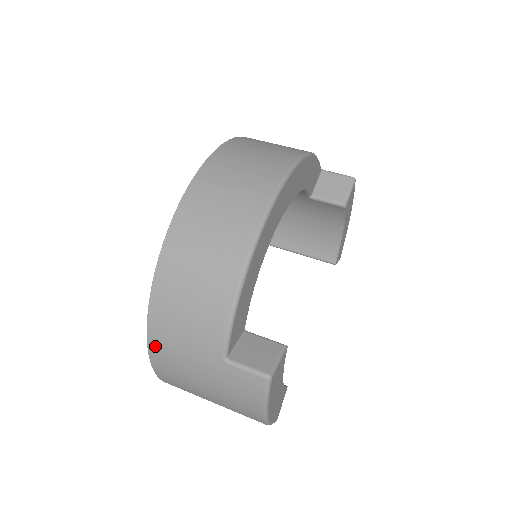
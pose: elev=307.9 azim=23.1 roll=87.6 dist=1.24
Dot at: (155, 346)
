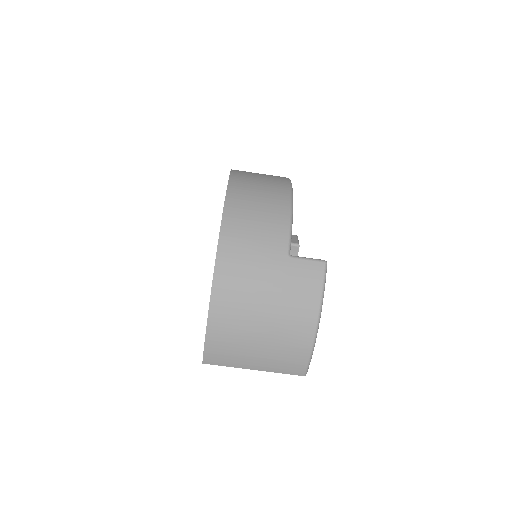
Dot at: (223, 260)
